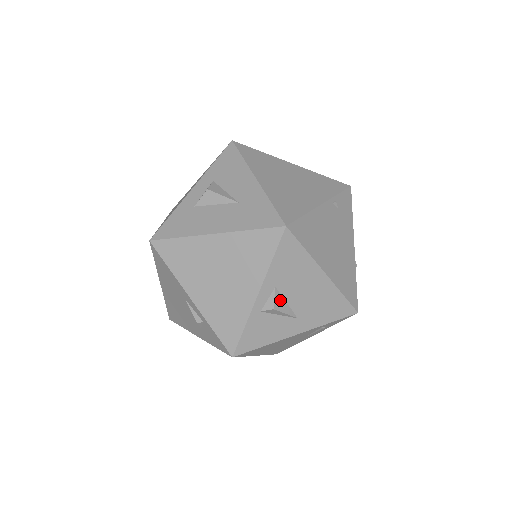
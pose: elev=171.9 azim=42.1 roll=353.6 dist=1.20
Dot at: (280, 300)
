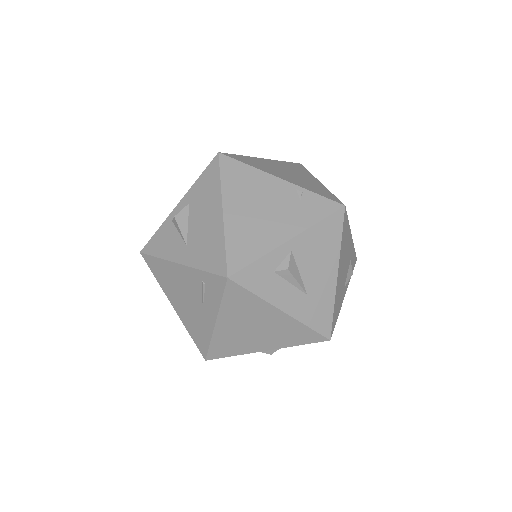
Dot at: (185, 216)
